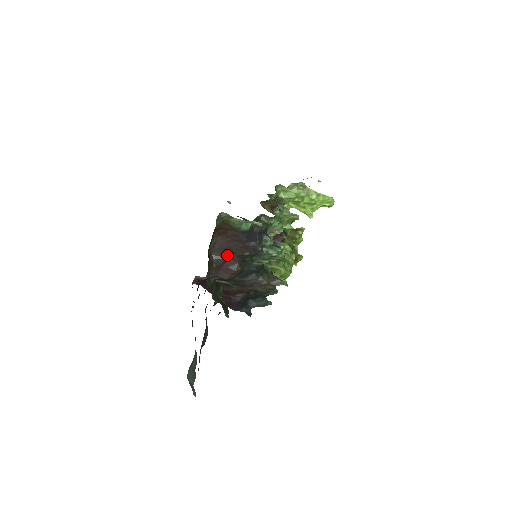
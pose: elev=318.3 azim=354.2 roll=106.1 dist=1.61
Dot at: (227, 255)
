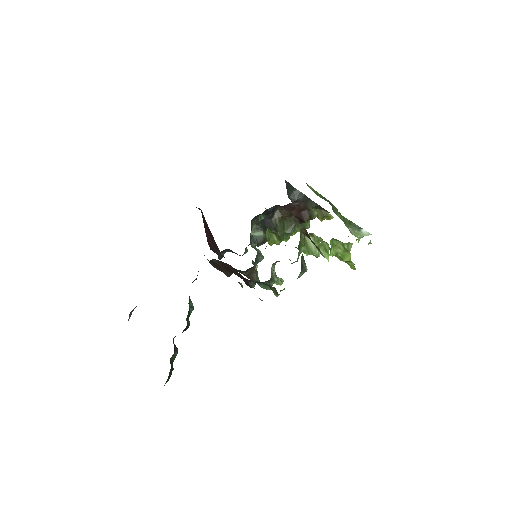
Dot at: (226, 267)
